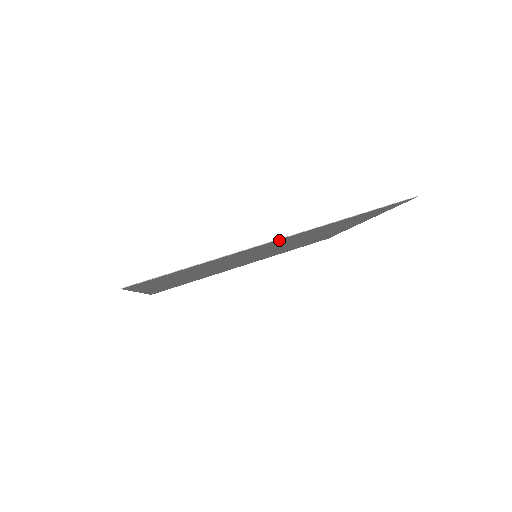
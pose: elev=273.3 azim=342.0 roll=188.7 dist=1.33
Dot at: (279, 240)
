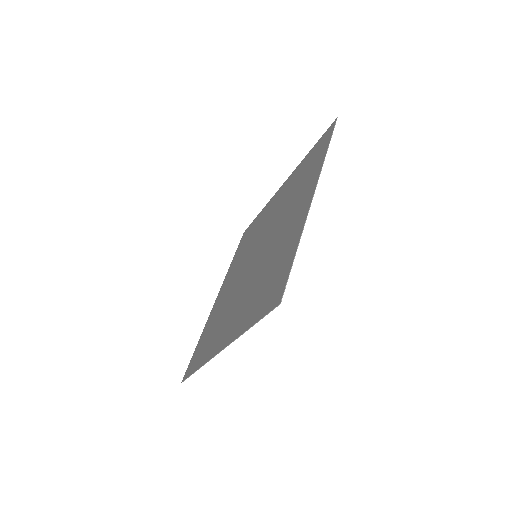
Dot at: (309, 197)
